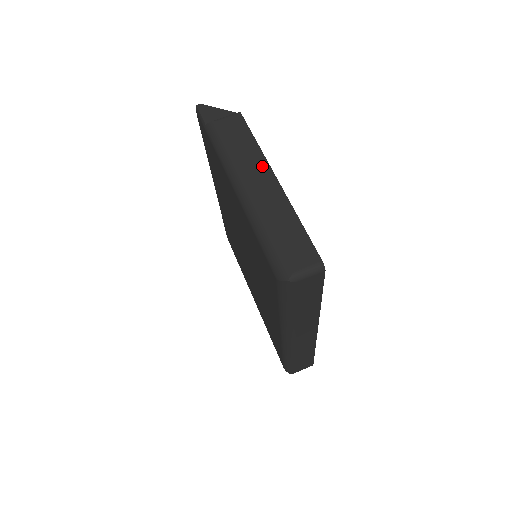
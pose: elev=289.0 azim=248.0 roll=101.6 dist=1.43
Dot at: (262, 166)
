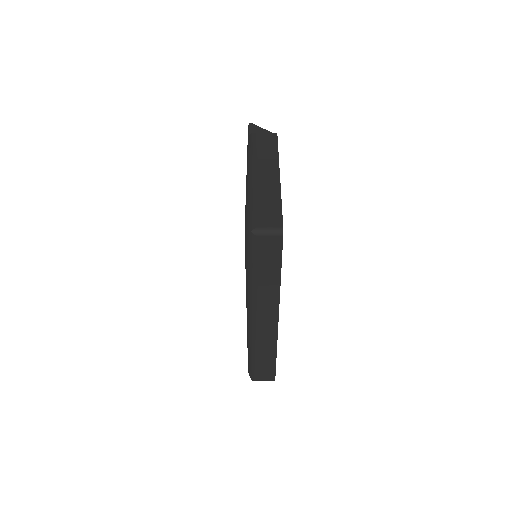
Dot at: (273, 164)
